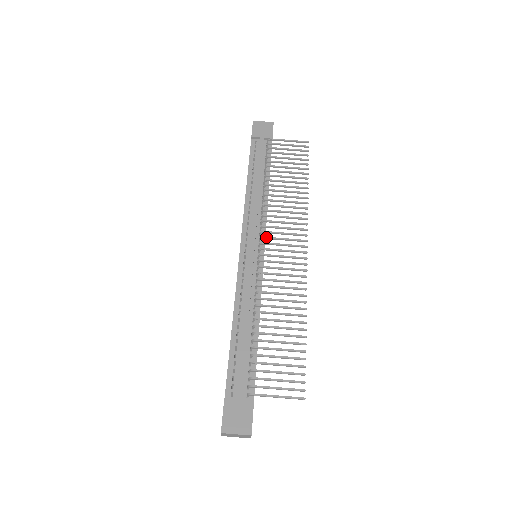
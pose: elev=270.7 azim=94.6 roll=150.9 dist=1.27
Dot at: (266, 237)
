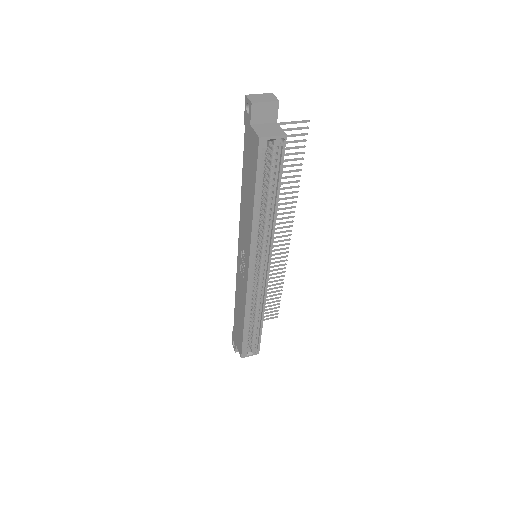
Dot at: occluded
